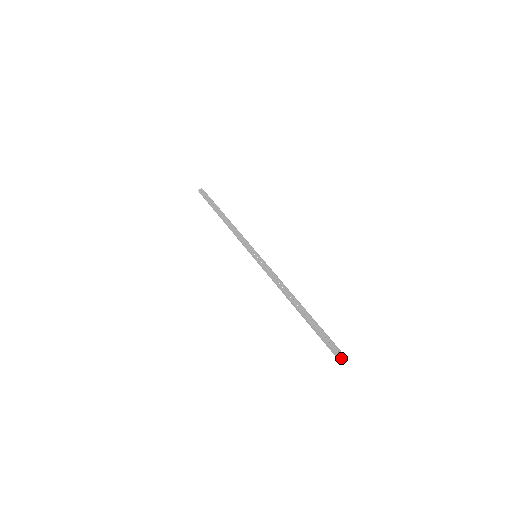
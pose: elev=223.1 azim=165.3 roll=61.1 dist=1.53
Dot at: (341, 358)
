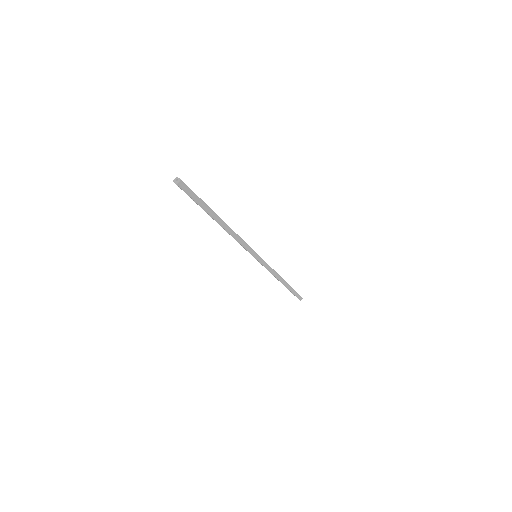
Dot at: occluded
